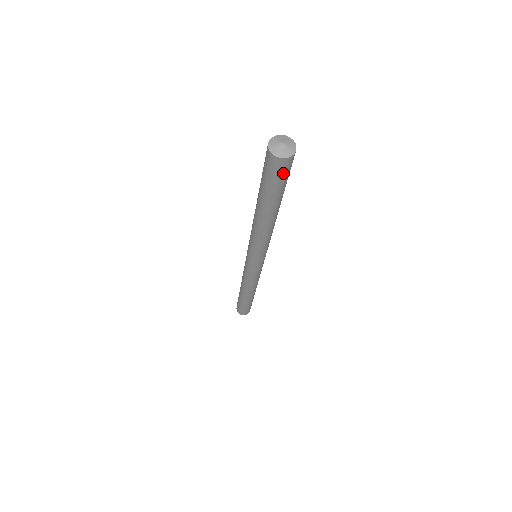
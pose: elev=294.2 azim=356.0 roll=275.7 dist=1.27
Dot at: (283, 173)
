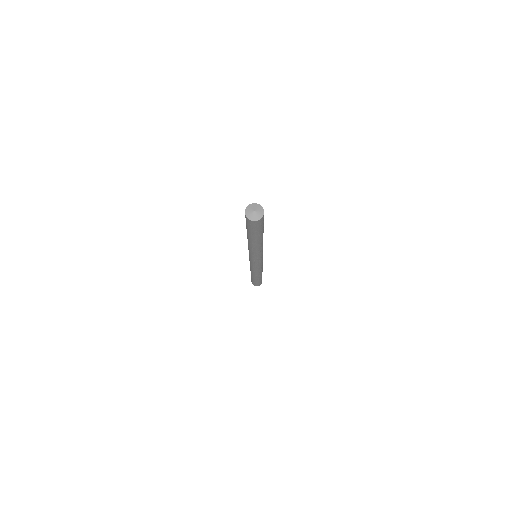
Dot at: (262, 223)
